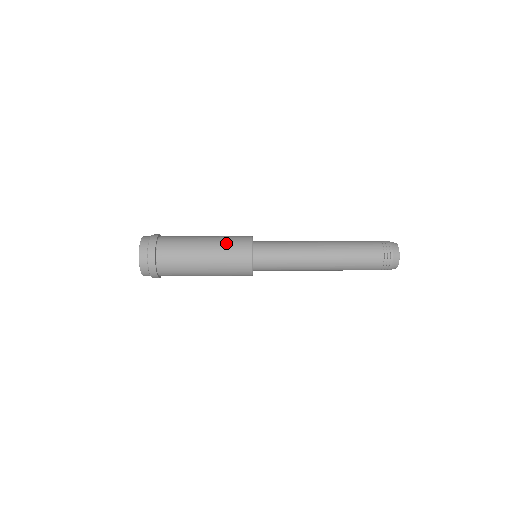
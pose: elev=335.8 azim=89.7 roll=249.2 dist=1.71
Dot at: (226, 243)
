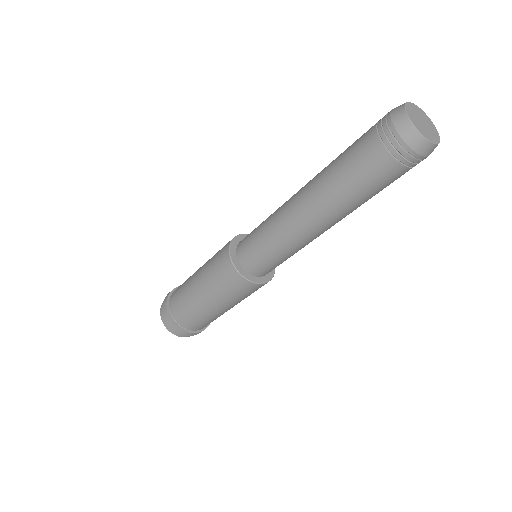
Dot at: occluded
